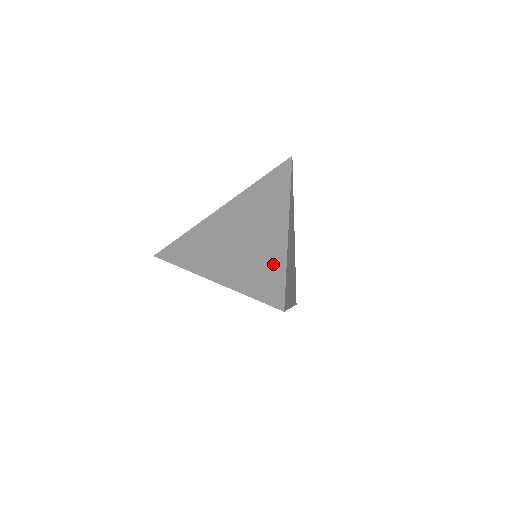
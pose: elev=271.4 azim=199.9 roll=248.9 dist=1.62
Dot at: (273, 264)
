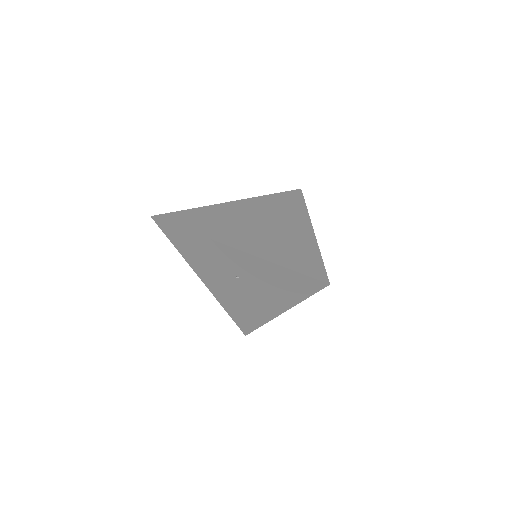
Dot at: (306, 250)
